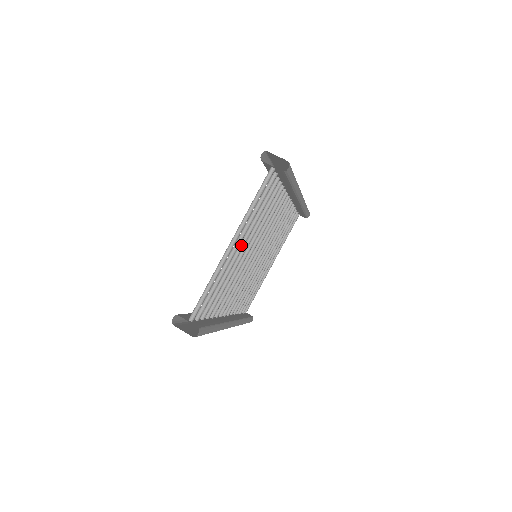
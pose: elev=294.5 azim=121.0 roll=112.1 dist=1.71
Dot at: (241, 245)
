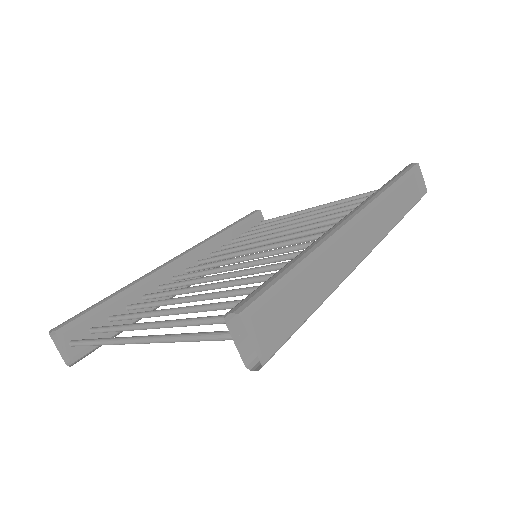
Dot at: (181, 312)
